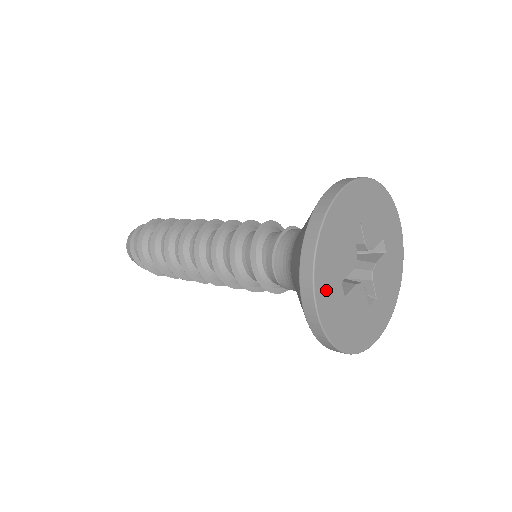
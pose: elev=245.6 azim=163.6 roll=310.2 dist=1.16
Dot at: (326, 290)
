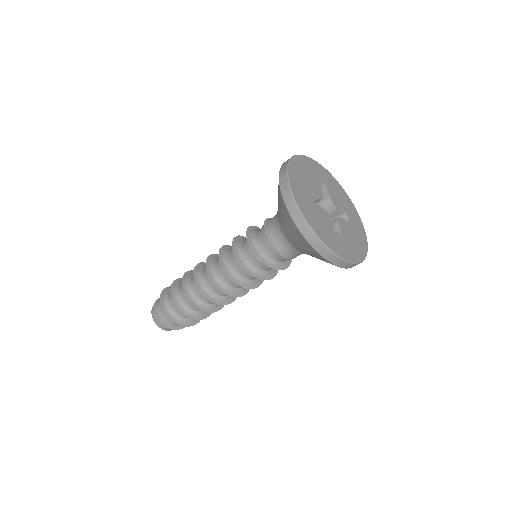
Dot at: (336, 246)
